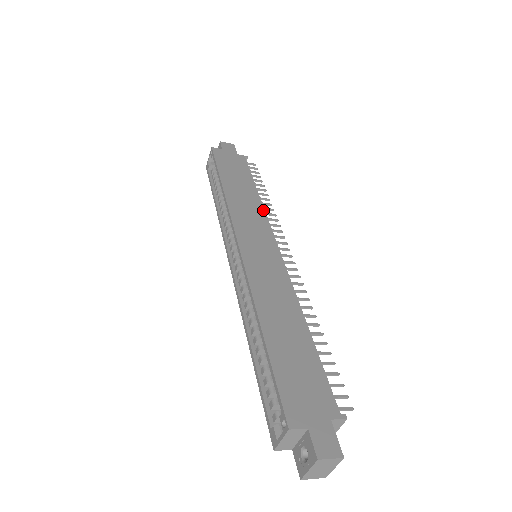
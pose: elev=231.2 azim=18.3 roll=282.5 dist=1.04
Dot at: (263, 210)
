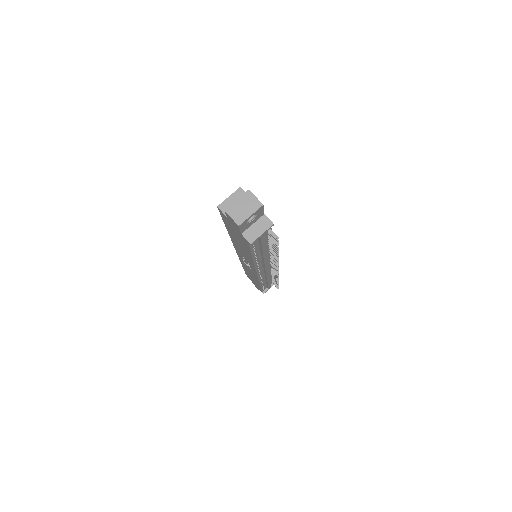
Dot at: occluded
